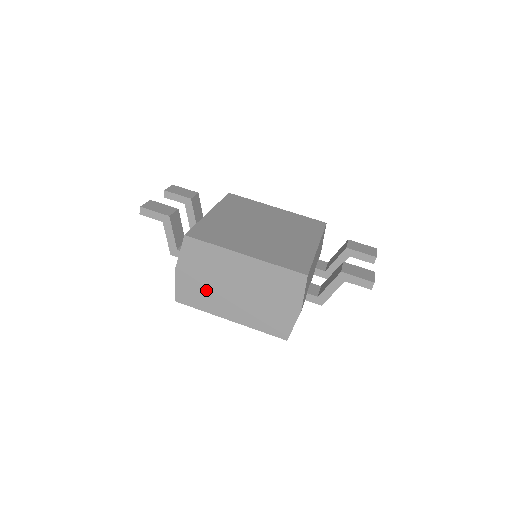
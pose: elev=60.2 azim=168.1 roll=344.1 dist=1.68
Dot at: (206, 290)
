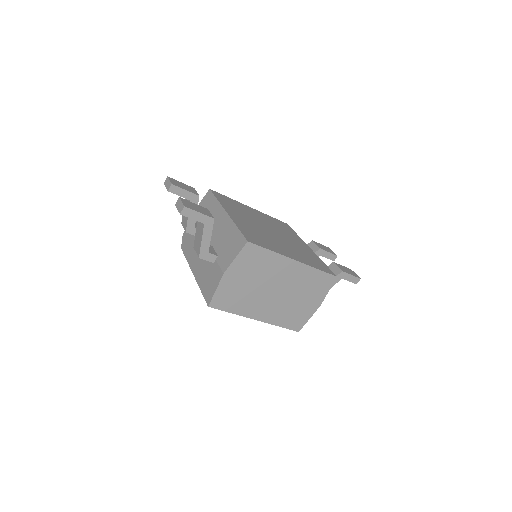
Dot at: (246, 294)
